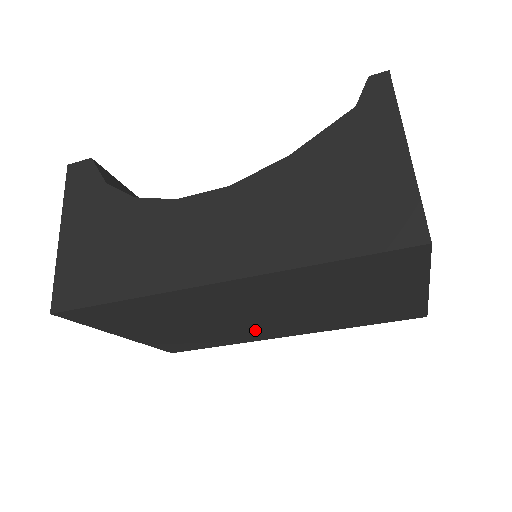
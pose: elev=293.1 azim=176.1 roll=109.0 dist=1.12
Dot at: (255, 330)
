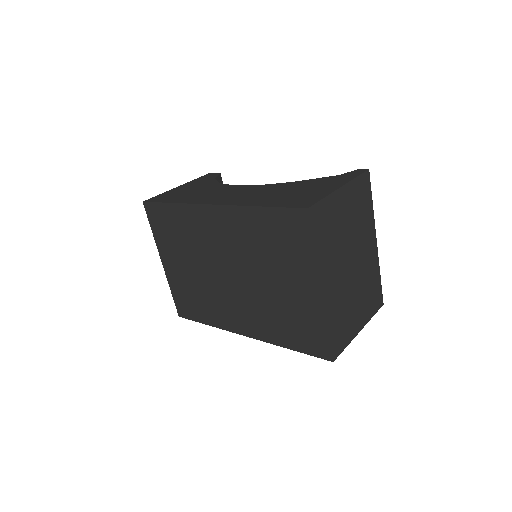
Dot at: (226, 304)
